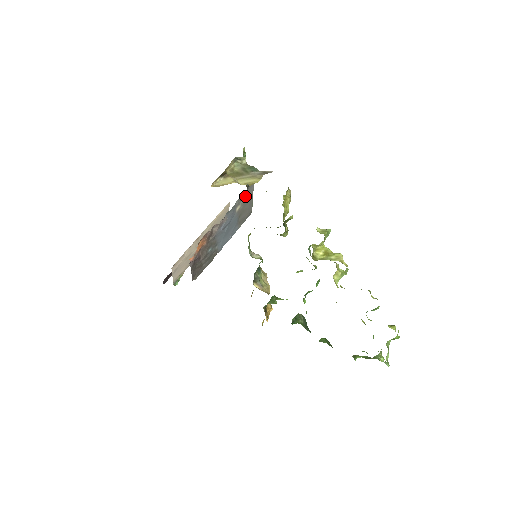
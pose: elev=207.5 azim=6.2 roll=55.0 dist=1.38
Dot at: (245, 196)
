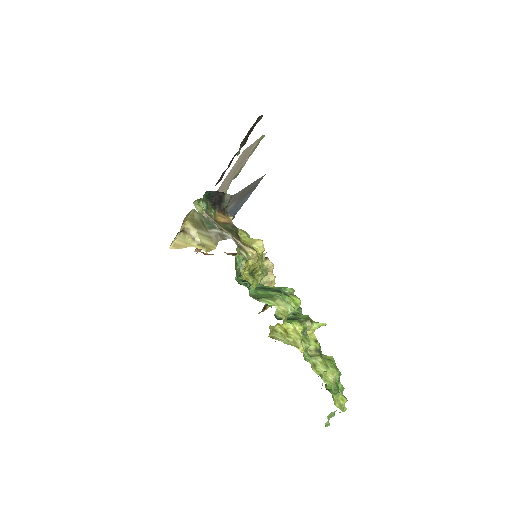
Dot at: (233, 200)
